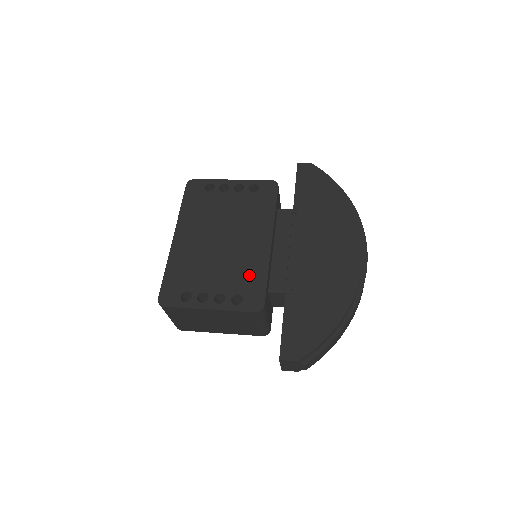
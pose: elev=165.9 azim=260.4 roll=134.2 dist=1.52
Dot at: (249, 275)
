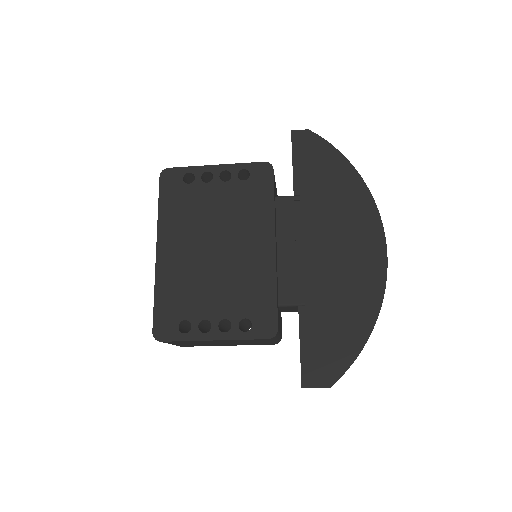
Dot at: (255, 293)
